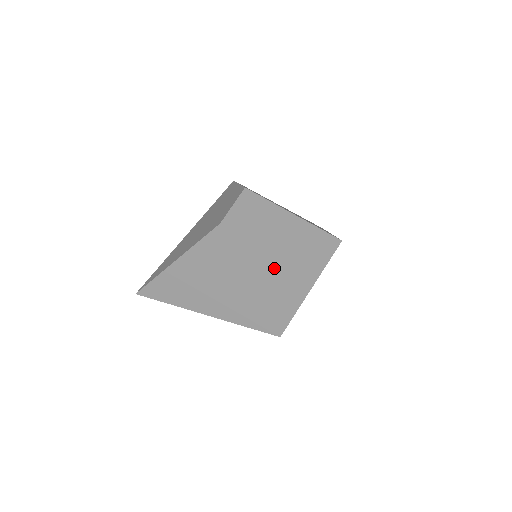
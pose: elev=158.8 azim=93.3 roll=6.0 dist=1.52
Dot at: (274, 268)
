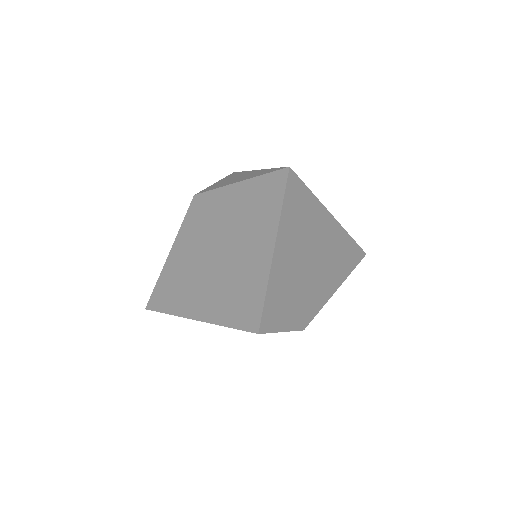
Dot at: (239, 231)
